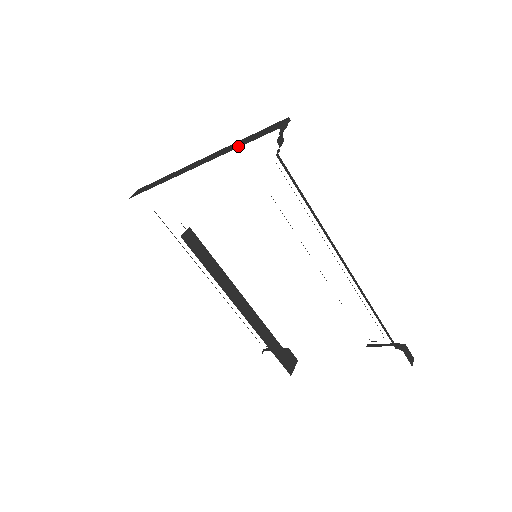
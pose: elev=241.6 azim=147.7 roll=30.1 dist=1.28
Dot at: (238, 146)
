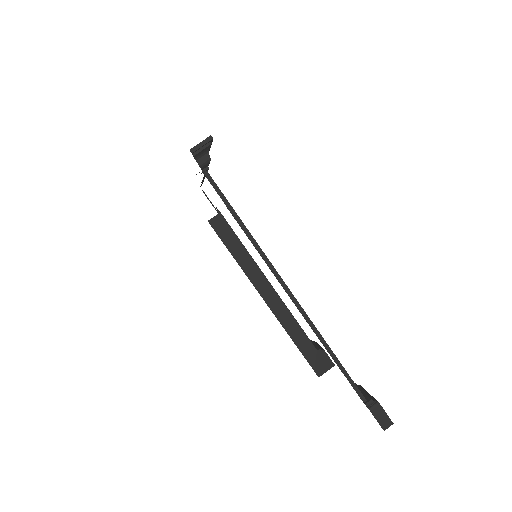
Dot at: occluded
